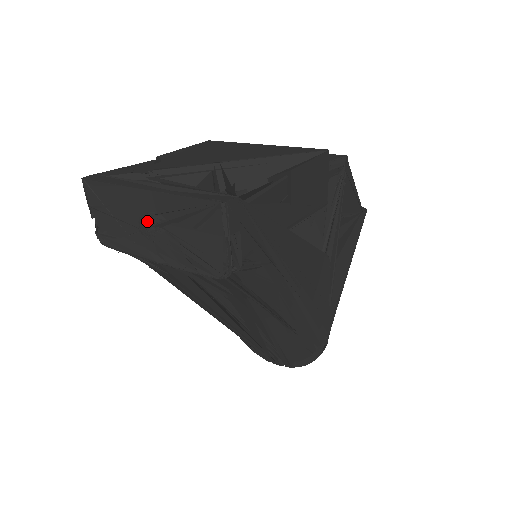
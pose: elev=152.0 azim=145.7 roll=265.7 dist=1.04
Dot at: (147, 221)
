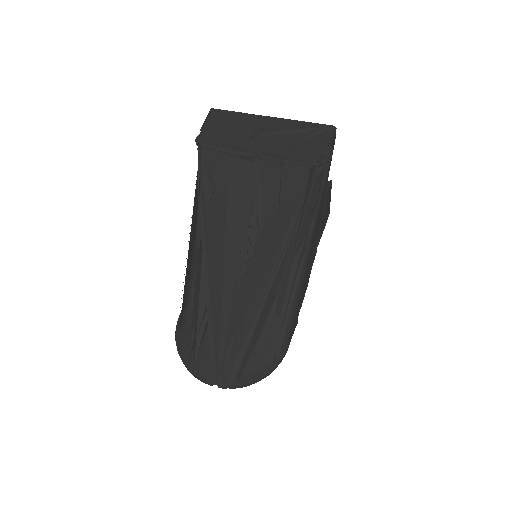
Dot at: (265, 129)
